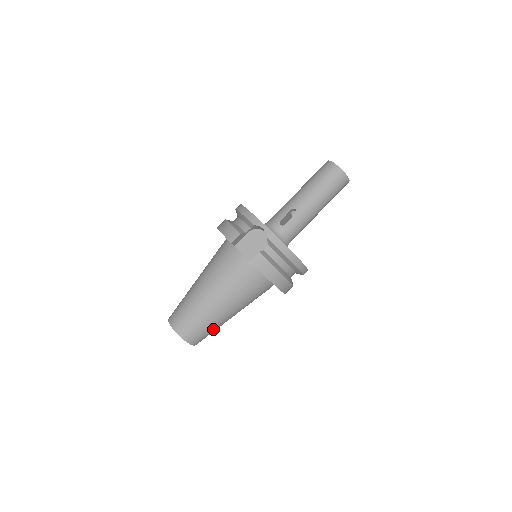
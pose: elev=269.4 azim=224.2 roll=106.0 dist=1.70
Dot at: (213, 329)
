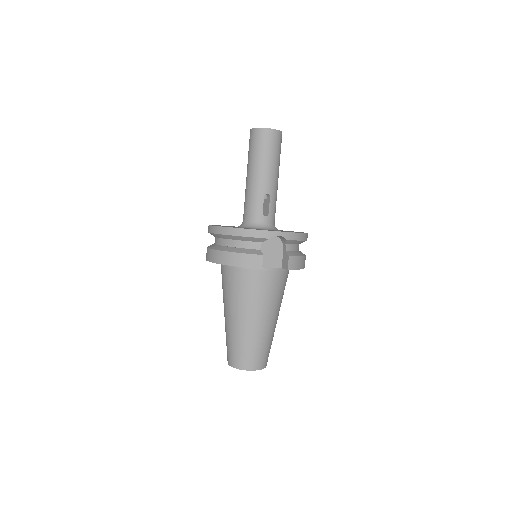
Dot at: occluded
